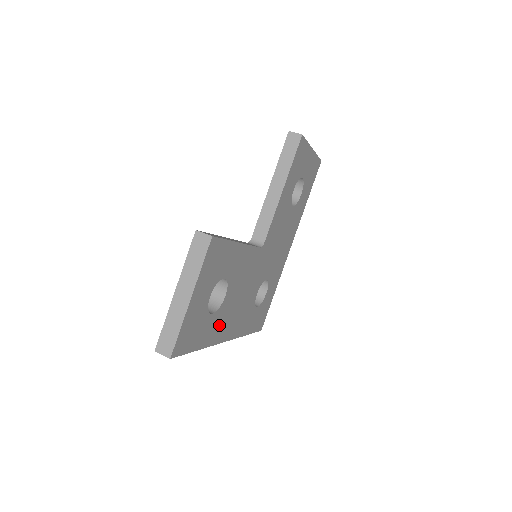
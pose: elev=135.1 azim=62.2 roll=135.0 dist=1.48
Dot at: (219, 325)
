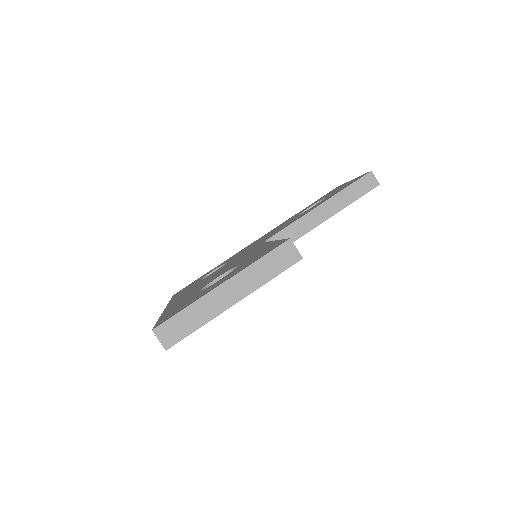
Dot at: occluded
